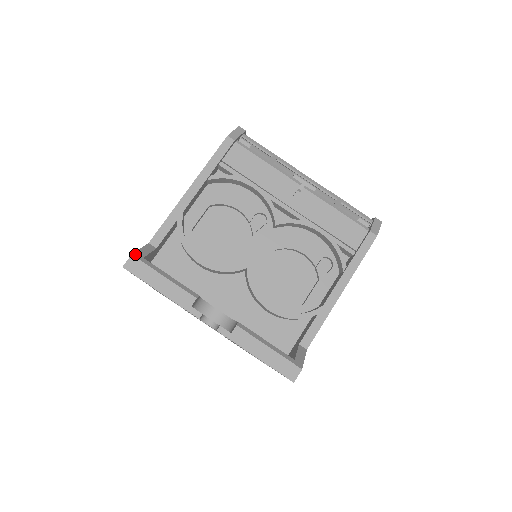
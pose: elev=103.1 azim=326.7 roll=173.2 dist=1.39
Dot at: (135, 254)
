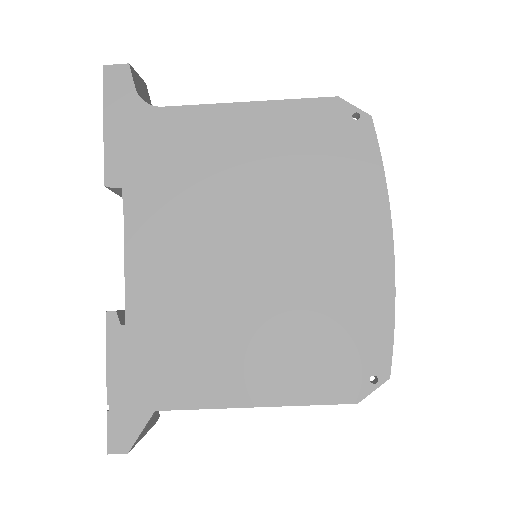
Dot at: occluded
